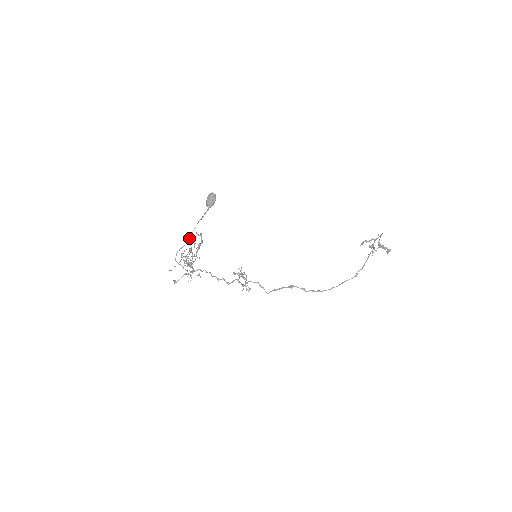
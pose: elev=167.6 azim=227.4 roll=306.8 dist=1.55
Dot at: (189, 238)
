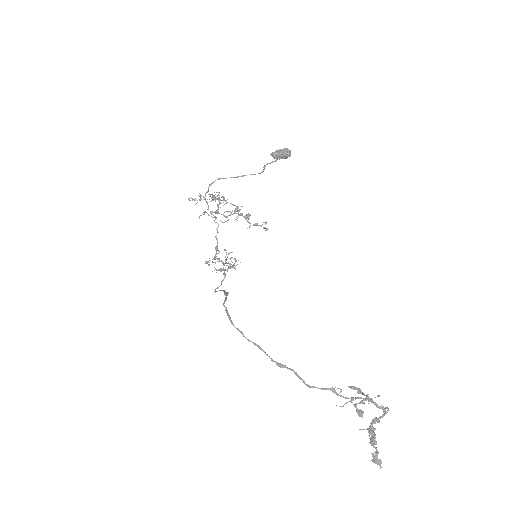
Dot at: (238, 176)
